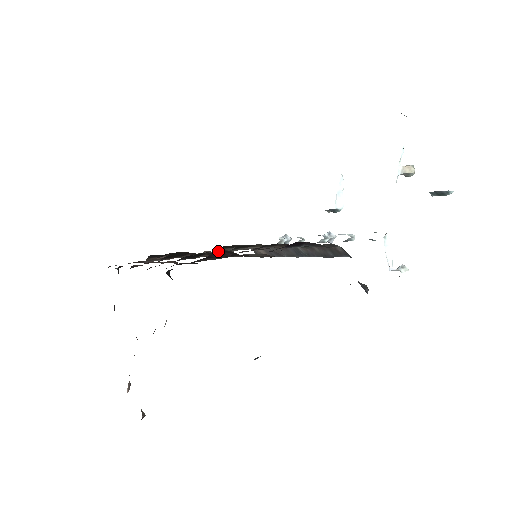
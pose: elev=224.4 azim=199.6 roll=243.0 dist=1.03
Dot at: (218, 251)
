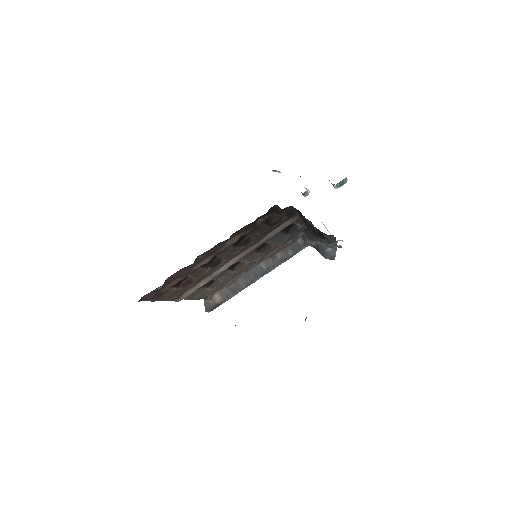
Dot at: occluded
